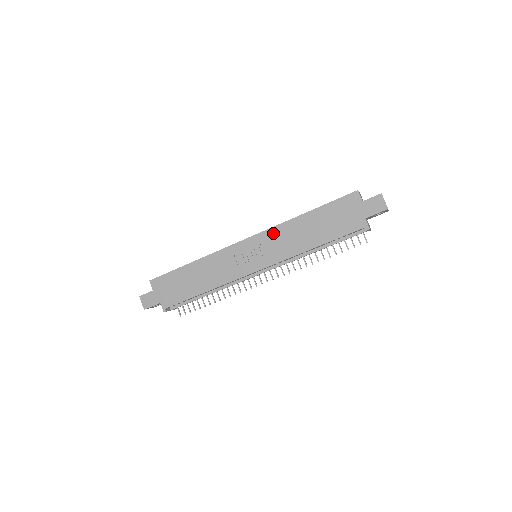
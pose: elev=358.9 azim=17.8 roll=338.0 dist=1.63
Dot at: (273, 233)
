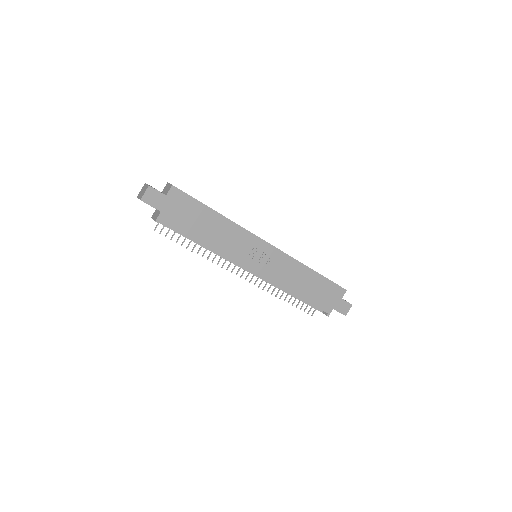
Dot at: (287, 260)
